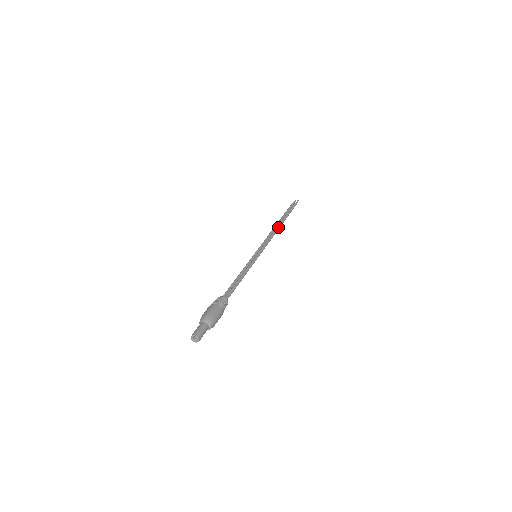
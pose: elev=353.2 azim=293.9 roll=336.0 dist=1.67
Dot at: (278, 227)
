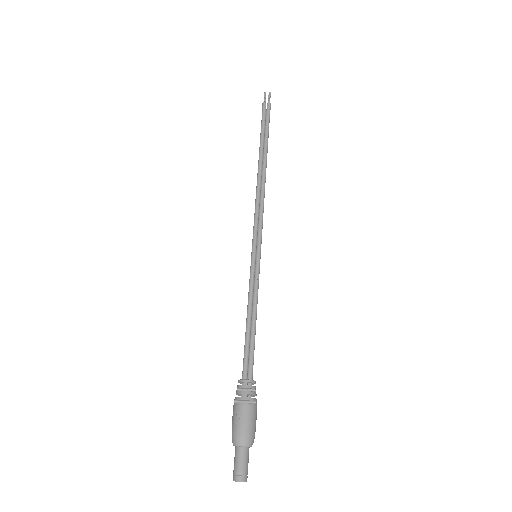
Dot at: (264, 174)
